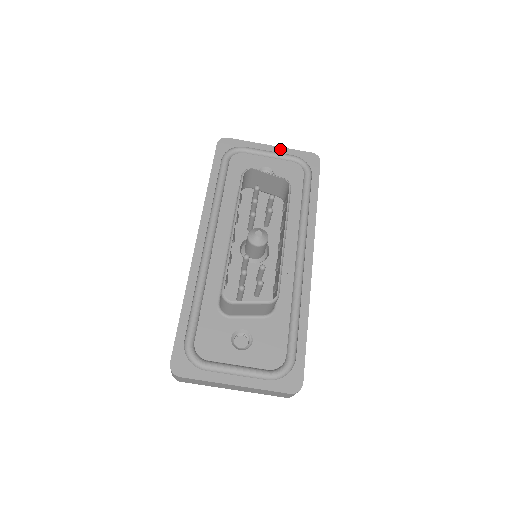
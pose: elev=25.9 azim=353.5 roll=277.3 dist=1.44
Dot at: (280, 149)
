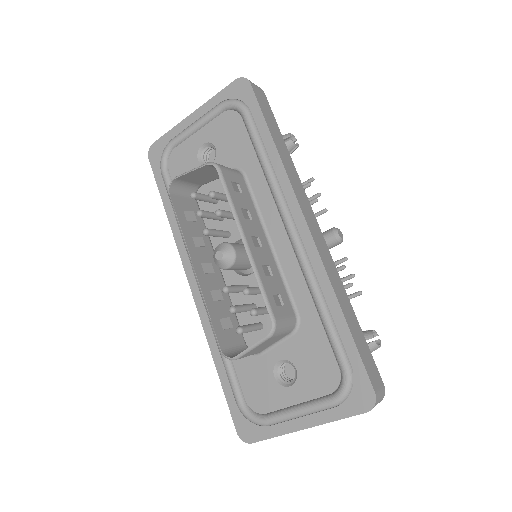
Dot at: (203, 108)
